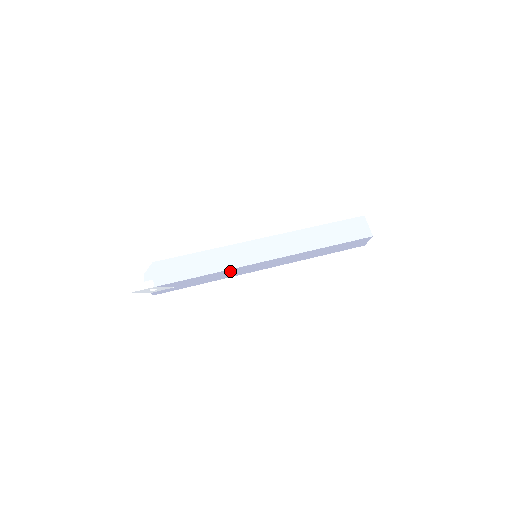
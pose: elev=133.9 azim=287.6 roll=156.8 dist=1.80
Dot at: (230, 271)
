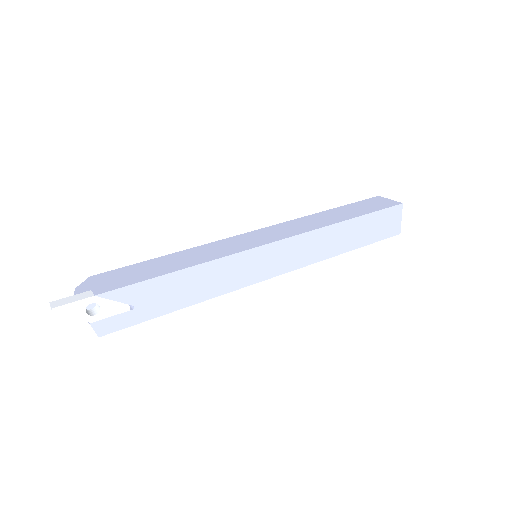
Dot at: (221, 267)
